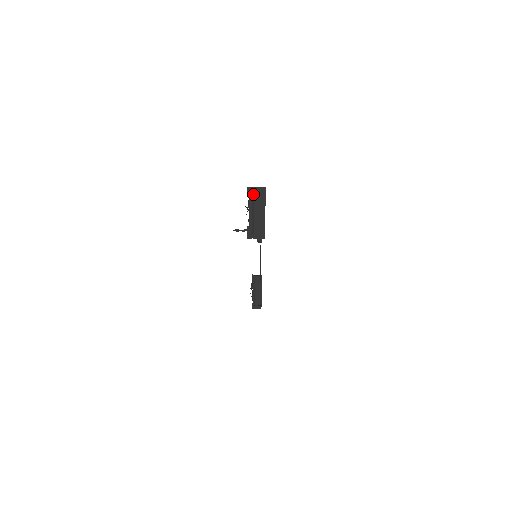
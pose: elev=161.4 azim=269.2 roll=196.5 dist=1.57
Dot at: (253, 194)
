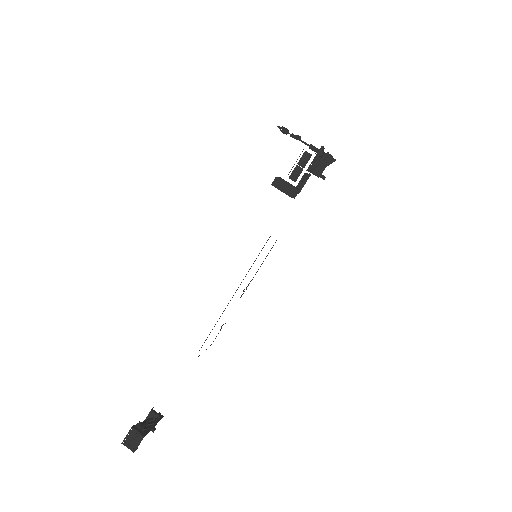
Dot at: (129, 443)
